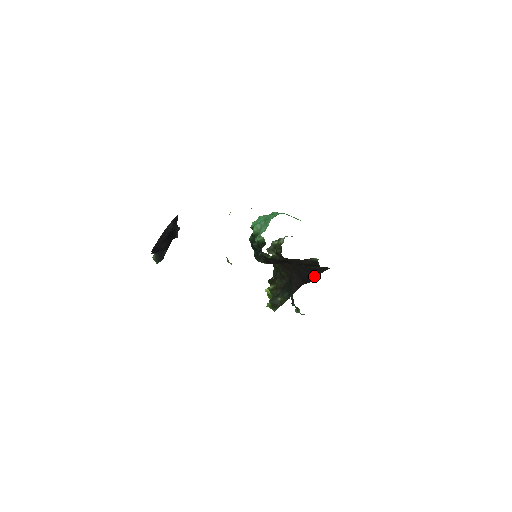
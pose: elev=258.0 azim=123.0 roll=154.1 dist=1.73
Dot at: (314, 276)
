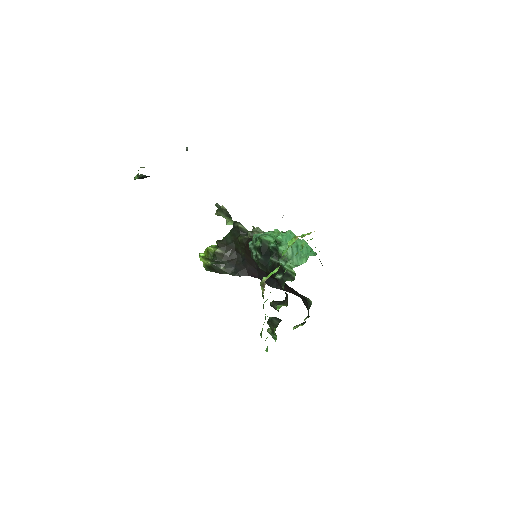
Dot at: (279, 287)
